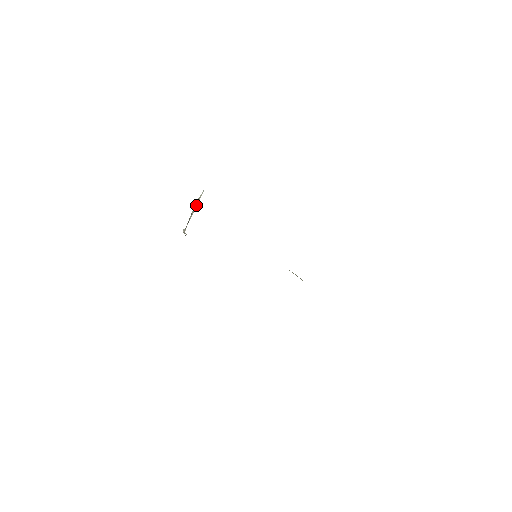
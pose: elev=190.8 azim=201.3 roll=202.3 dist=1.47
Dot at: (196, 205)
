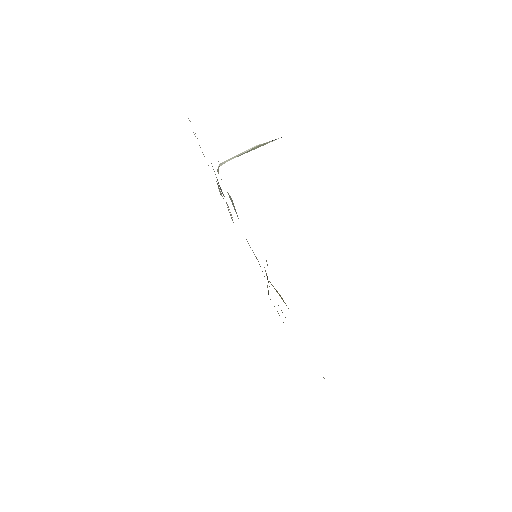
Dot at: (255, 148)
